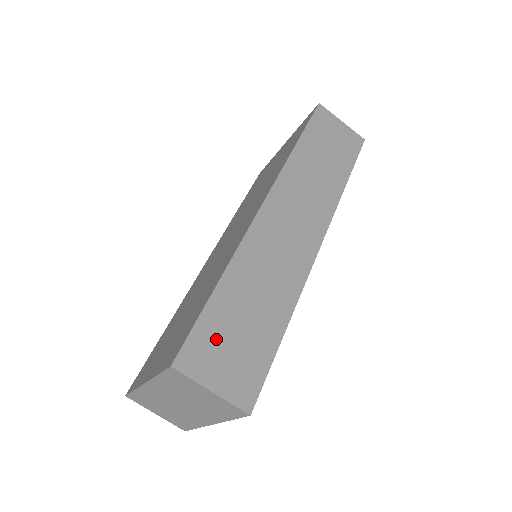
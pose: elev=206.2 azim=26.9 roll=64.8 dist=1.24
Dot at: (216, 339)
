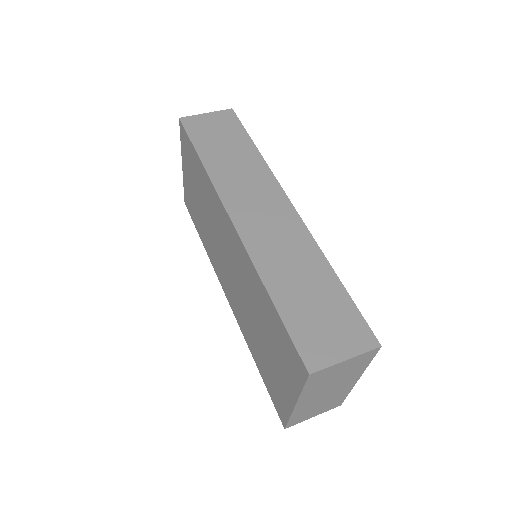
Dot at: (311, 329)
